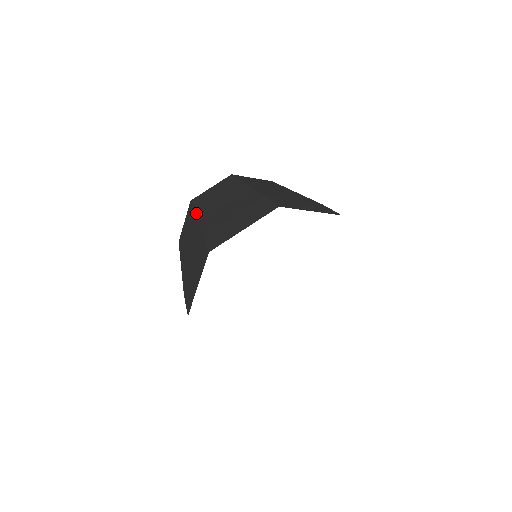
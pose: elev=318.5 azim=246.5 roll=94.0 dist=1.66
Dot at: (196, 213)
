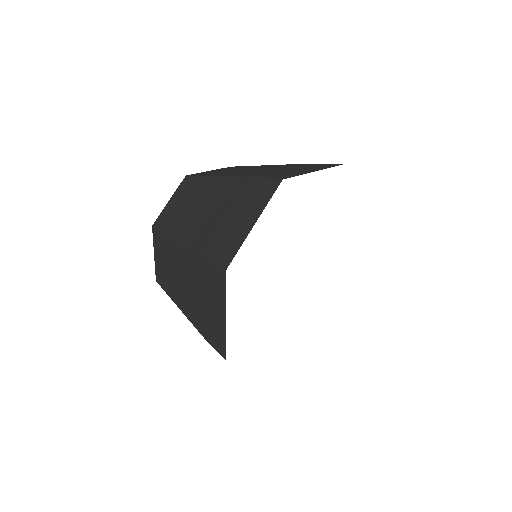
Dot at: (212, 175)
